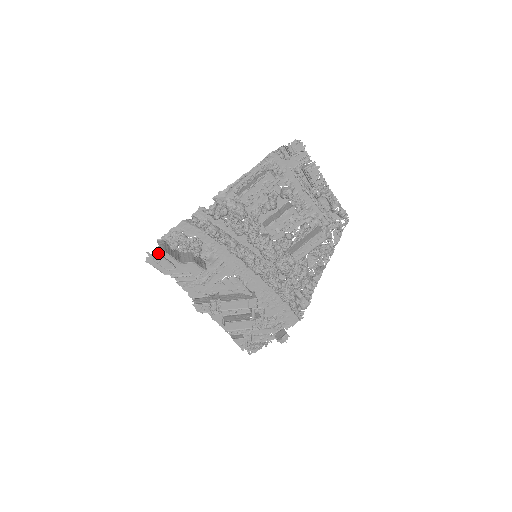
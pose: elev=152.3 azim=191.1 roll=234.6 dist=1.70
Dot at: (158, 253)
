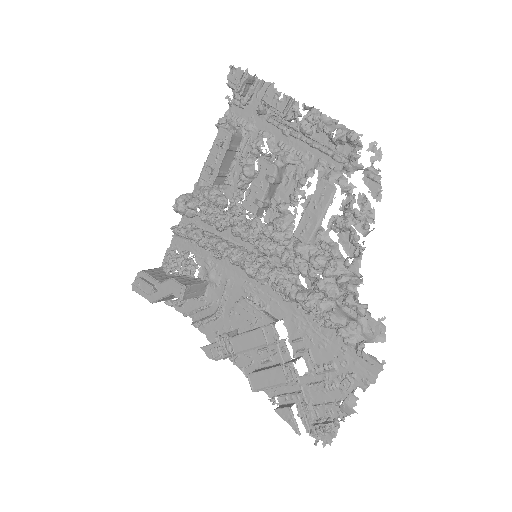
Dot at: (139, 275)
